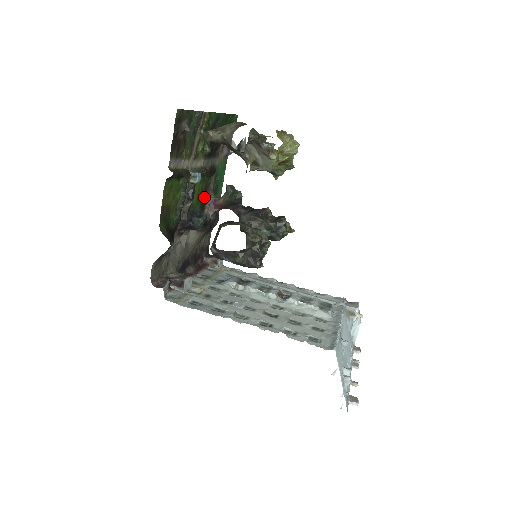
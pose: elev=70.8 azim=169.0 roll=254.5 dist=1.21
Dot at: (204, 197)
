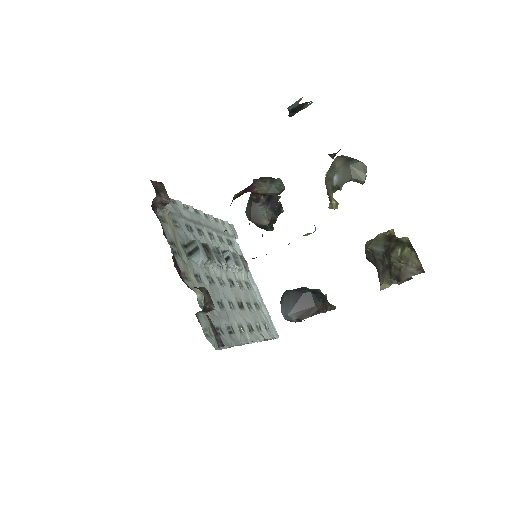
Dot at: occluded
